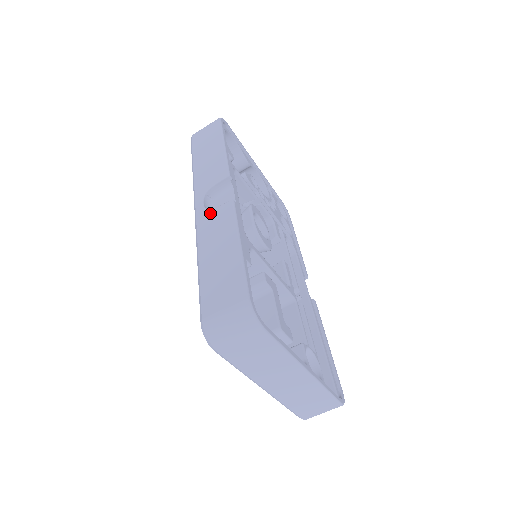
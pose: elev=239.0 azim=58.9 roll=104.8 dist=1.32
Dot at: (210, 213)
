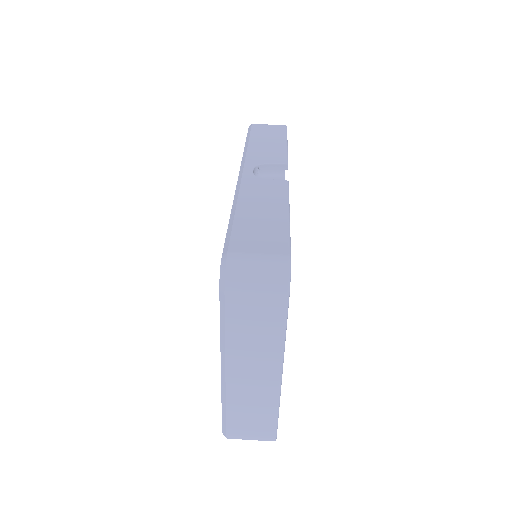
Dot at: (260, 180)
